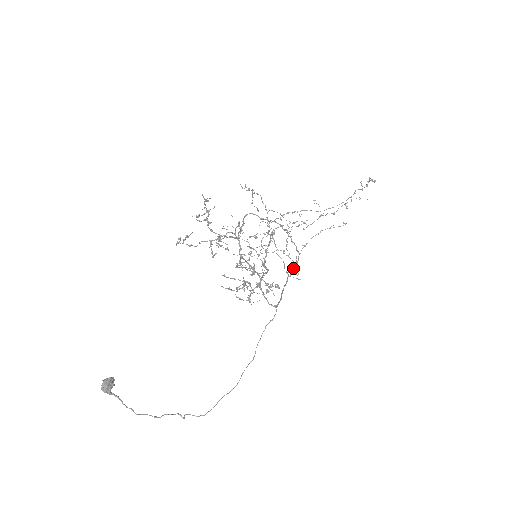
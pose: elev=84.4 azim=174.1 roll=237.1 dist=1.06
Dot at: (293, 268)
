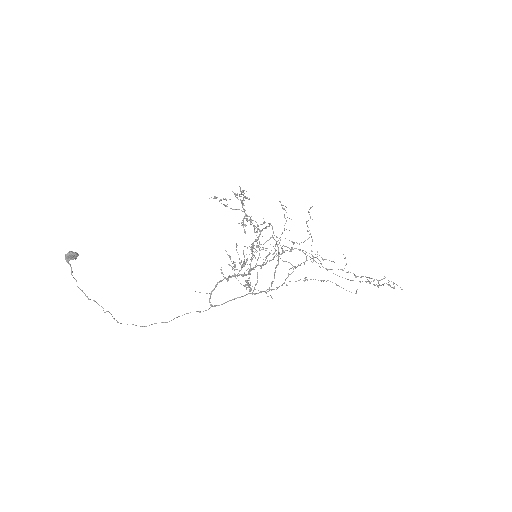
Dot at: (277, 287)
